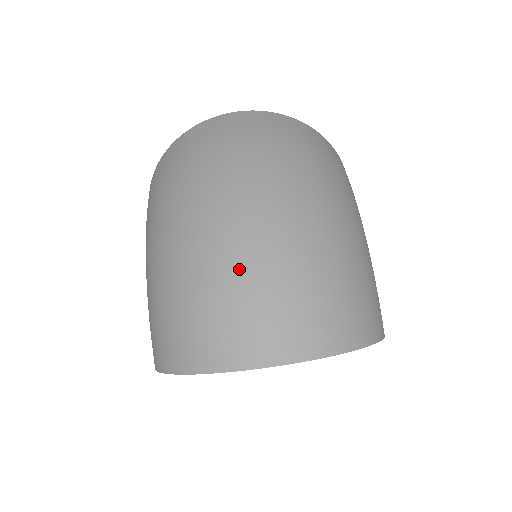
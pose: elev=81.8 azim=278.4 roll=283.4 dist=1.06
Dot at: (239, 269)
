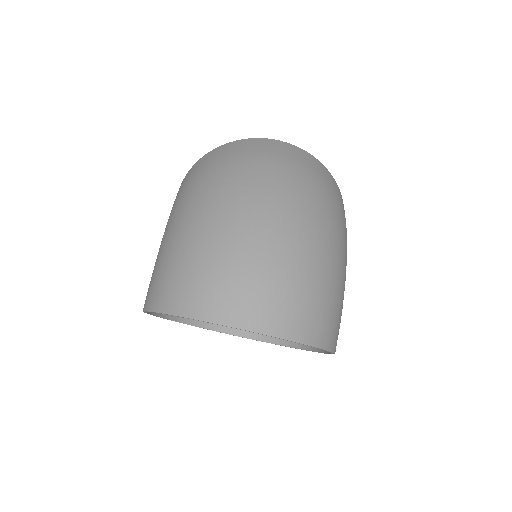
Dot at: (254, 251)
